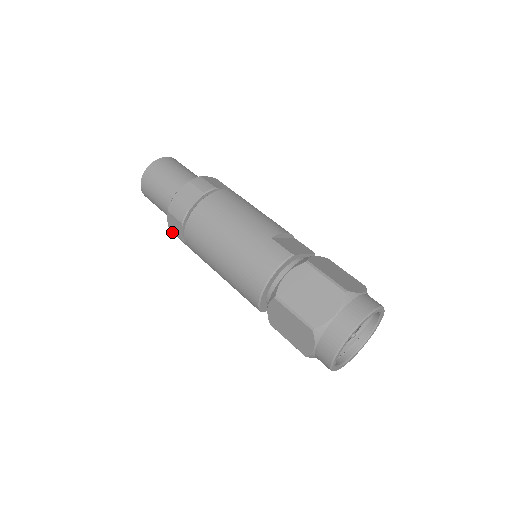
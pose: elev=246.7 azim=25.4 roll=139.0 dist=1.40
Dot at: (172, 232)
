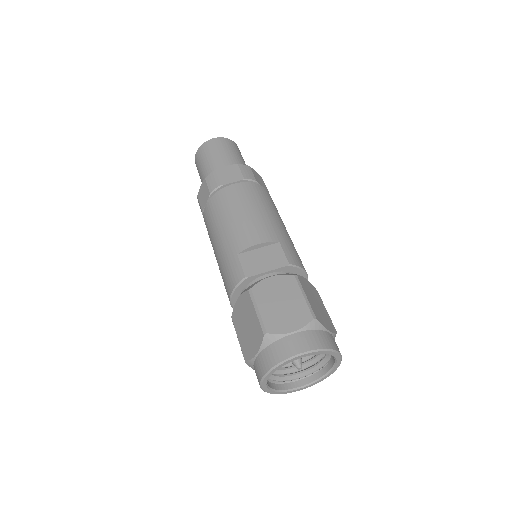
Dot at: occluded
